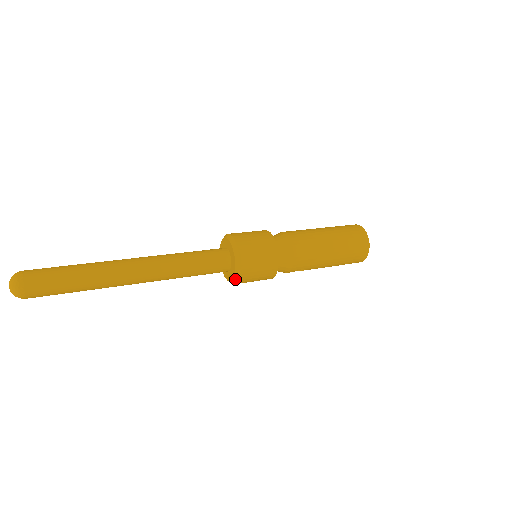
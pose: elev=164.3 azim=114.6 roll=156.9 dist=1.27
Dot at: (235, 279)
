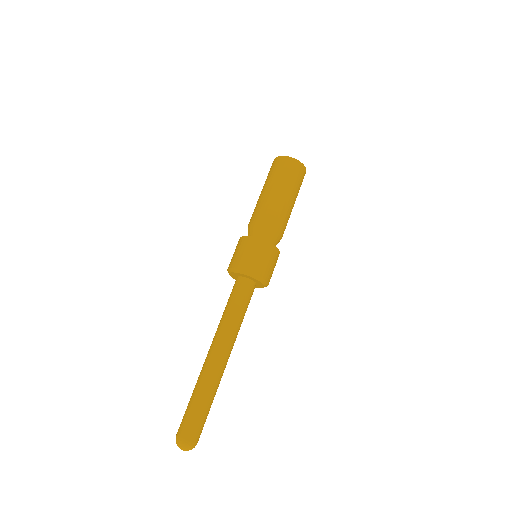
Dot at: occluded
